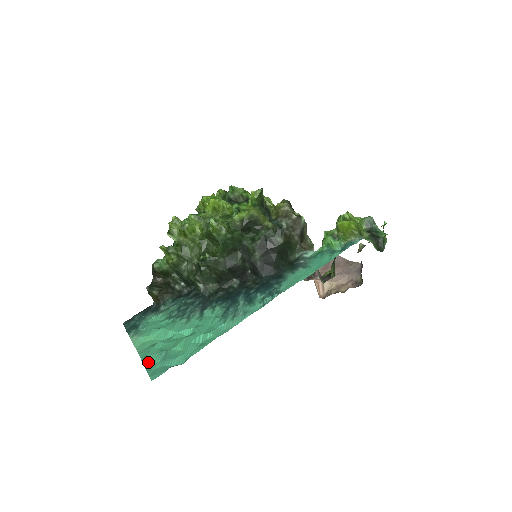
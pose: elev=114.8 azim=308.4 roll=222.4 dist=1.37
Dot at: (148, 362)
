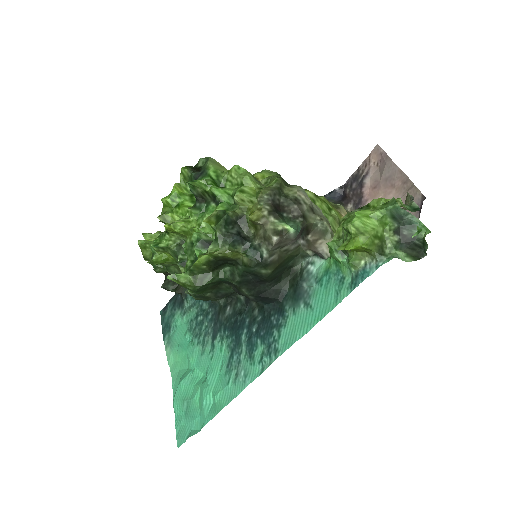
Dot at: (176, 410)
